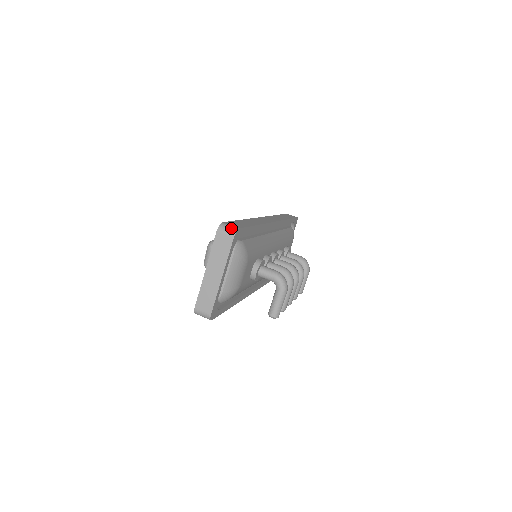
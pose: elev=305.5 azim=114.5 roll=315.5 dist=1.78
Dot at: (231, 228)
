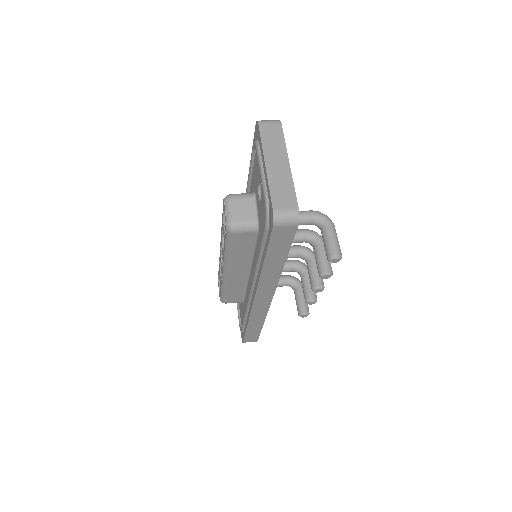
Dot at: (271, 120)
